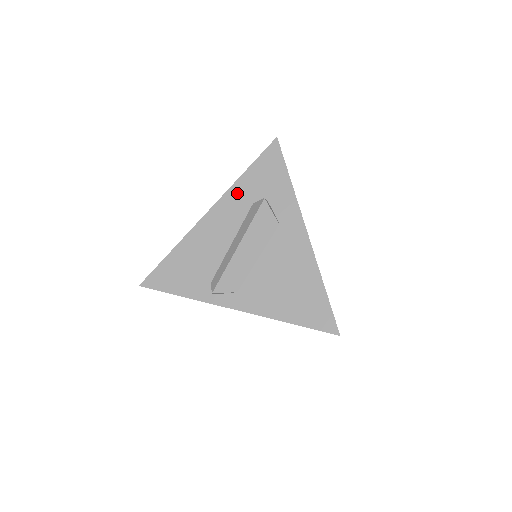
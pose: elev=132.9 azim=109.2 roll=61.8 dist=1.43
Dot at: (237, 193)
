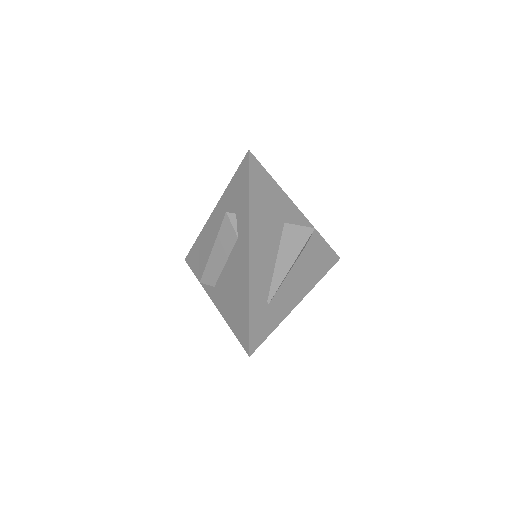
Dot at: (225, 201)
